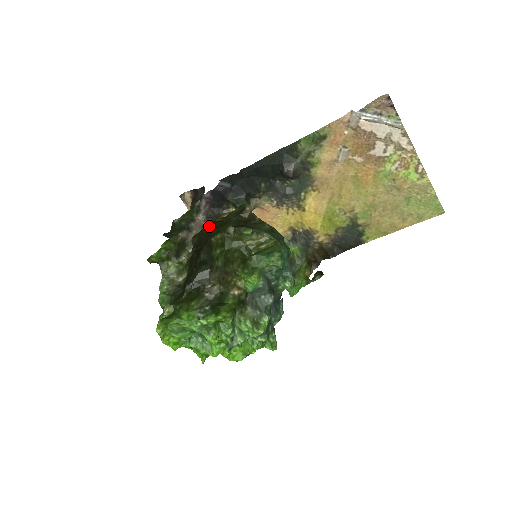
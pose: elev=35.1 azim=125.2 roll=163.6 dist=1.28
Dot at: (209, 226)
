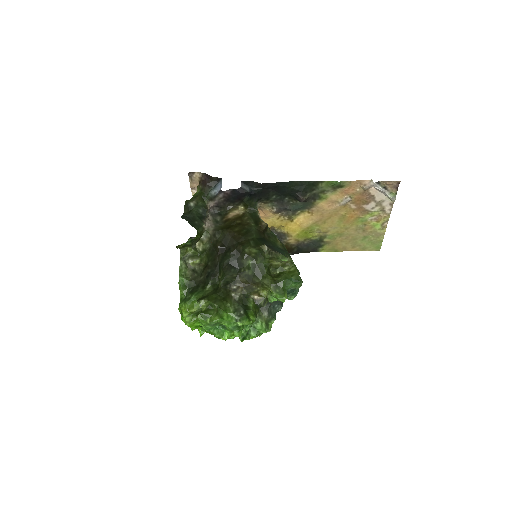
Dot at: (233, 228)
